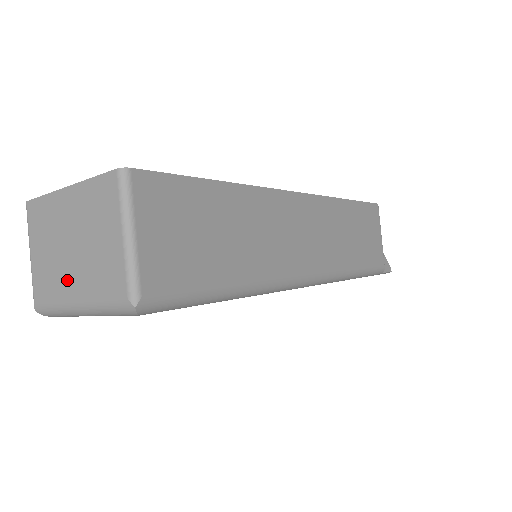
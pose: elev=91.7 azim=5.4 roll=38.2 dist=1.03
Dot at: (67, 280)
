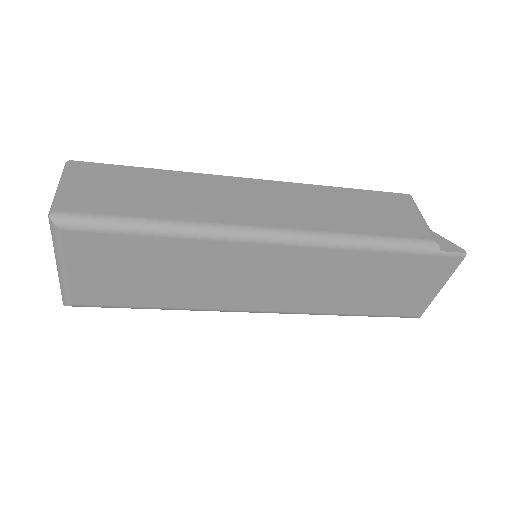
Dot at: occluded
